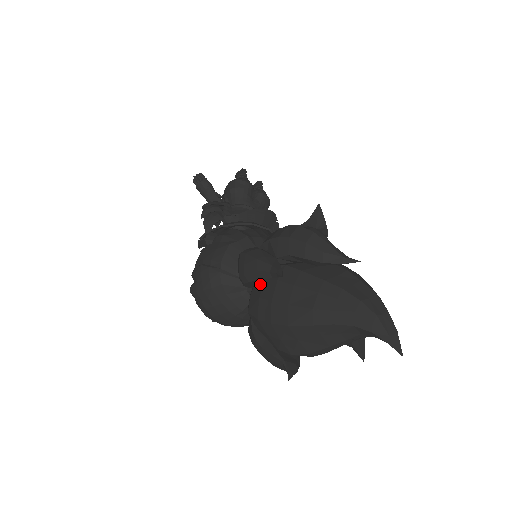
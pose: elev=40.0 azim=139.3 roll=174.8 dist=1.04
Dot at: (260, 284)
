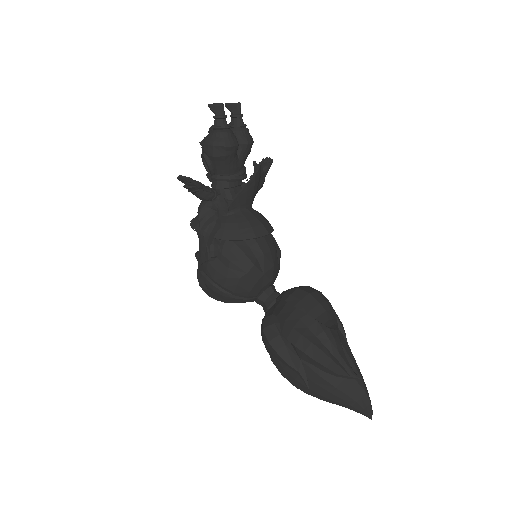
Dot at: occluded
